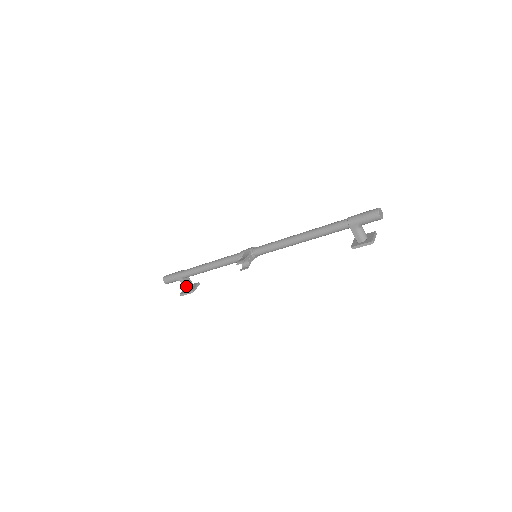
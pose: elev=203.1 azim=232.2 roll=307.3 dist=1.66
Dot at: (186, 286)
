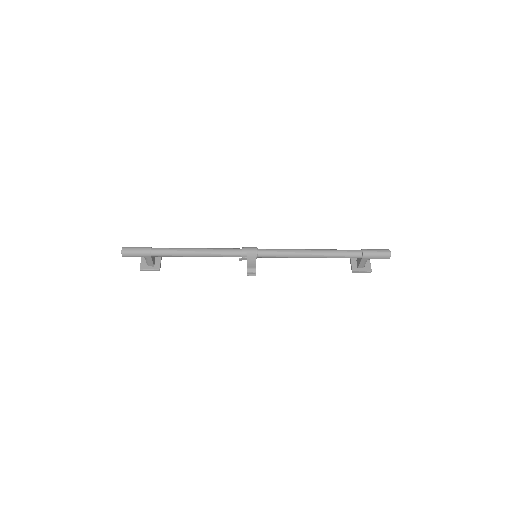
Dot at: (152, 263)
